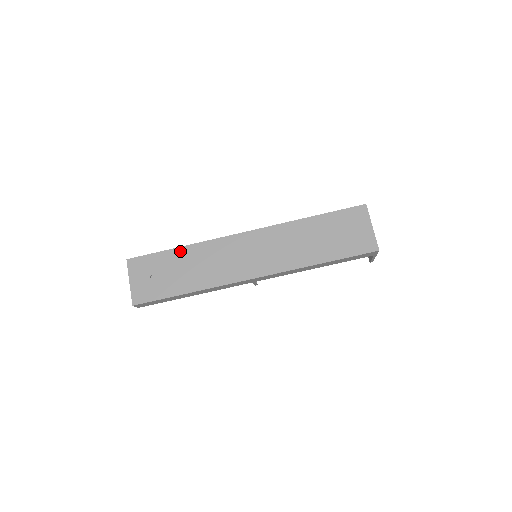
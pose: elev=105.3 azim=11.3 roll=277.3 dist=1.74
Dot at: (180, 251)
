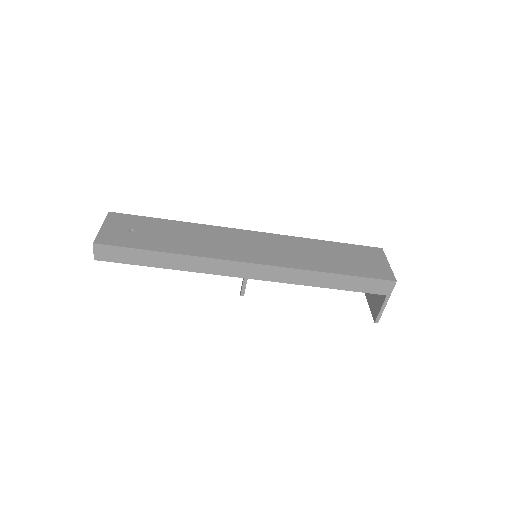
Dot at: (174, 223)
